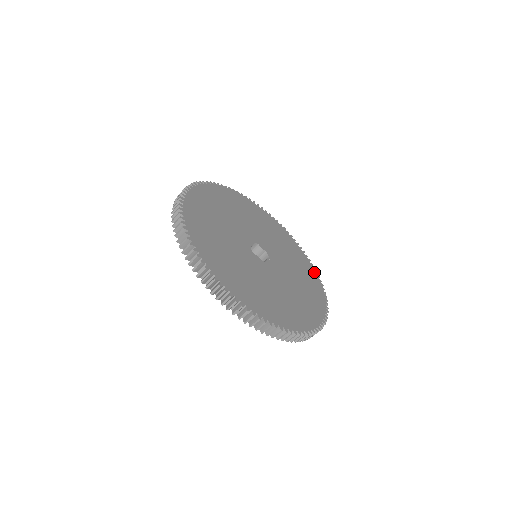
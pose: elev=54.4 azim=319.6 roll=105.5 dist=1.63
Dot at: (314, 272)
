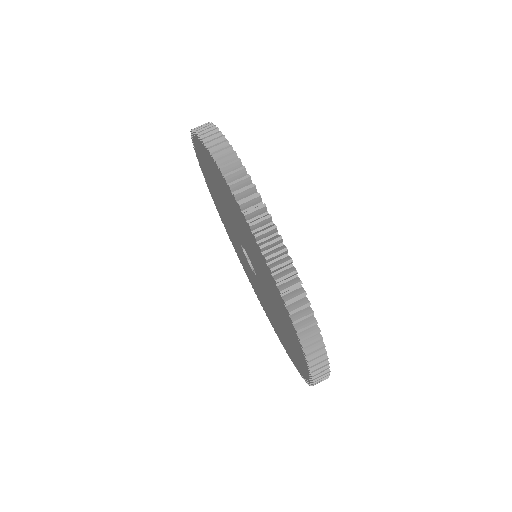
Dot at: occluded
